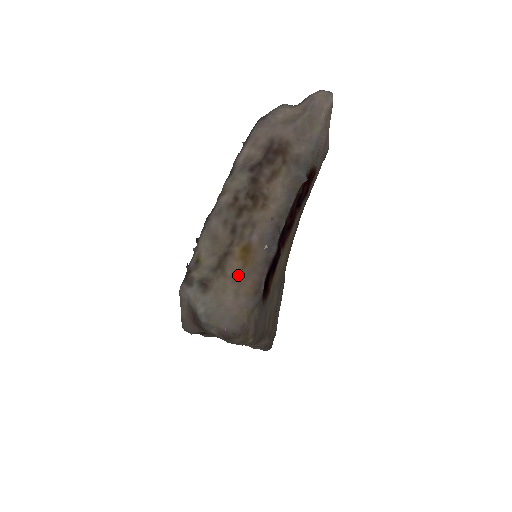
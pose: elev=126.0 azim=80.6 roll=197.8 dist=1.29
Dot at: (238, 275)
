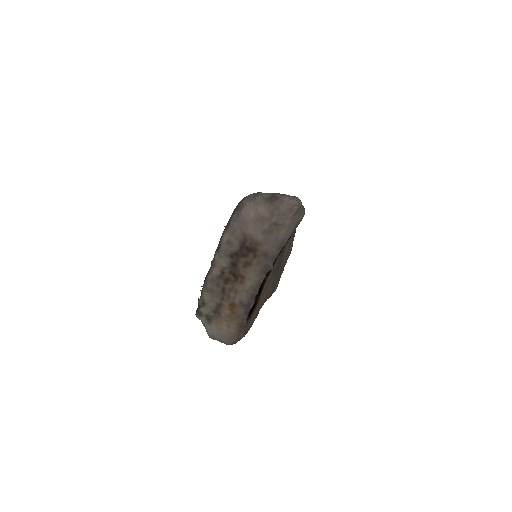
Dot at: (228, 318)
